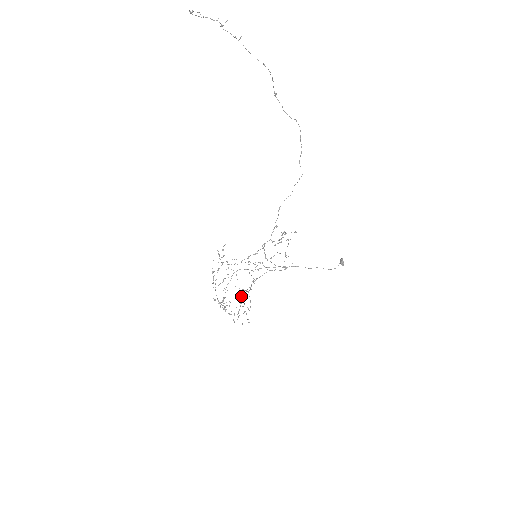
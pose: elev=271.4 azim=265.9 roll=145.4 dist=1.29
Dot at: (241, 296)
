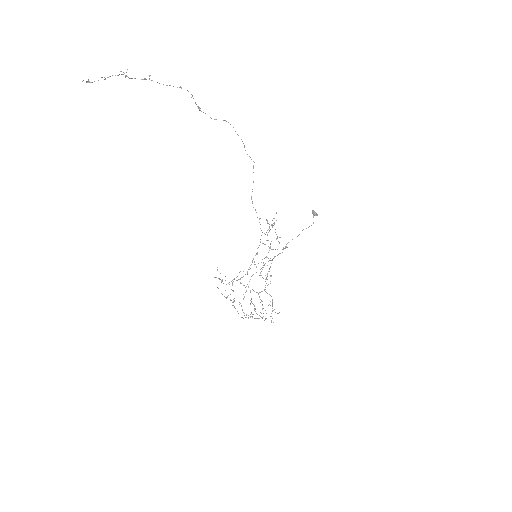
Dot at: (260, 299)
